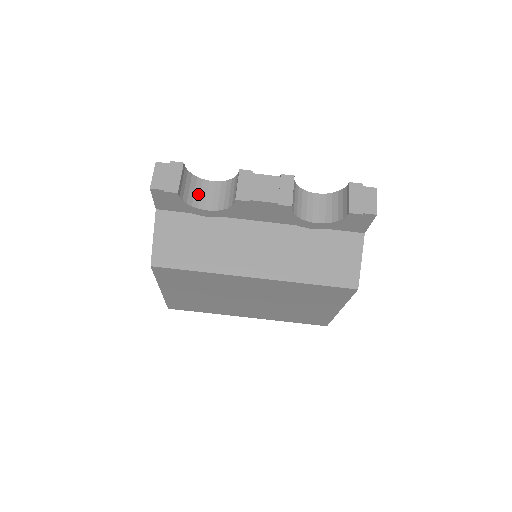
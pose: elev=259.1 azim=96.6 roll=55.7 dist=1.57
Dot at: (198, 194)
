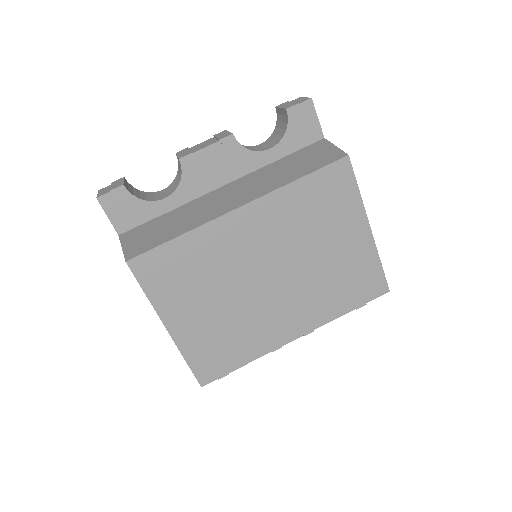
Dot at: (151, 197)
